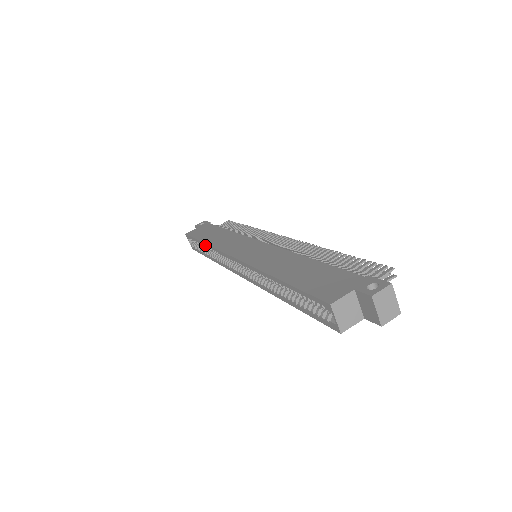
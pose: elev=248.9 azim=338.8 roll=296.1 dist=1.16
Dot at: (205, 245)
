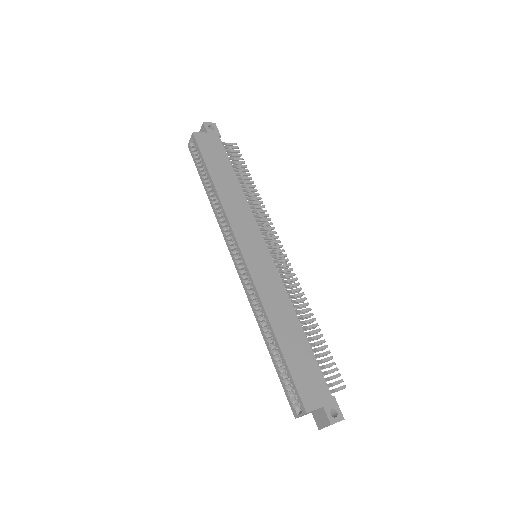
Dot at: (214, 188)
